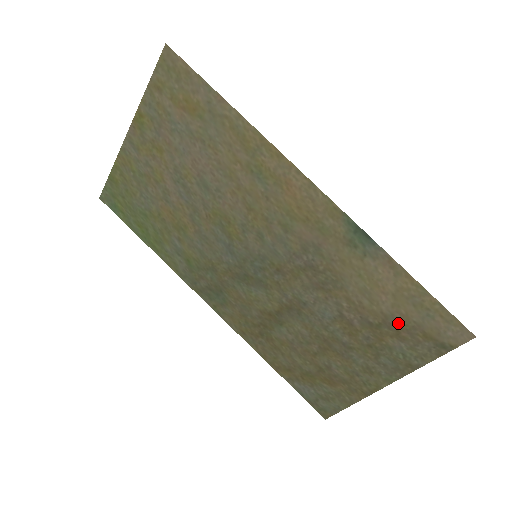
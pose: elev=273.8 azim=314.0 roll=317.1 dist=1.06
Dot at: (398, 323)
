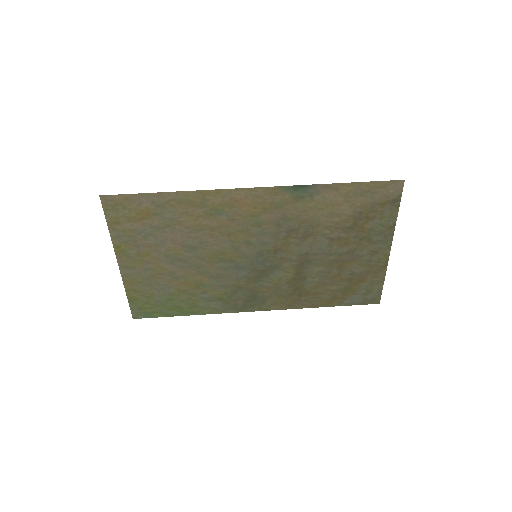
Dot at: (362, 213)
